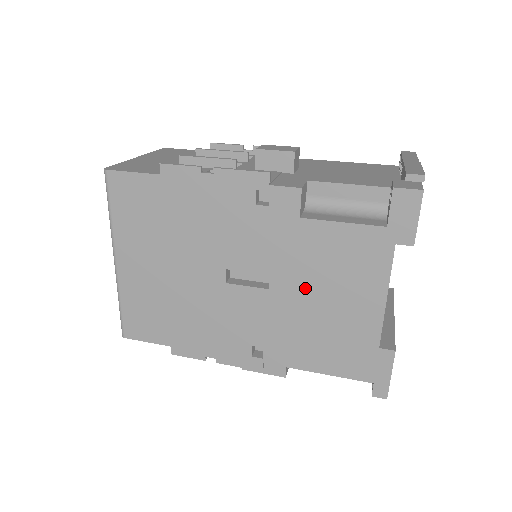
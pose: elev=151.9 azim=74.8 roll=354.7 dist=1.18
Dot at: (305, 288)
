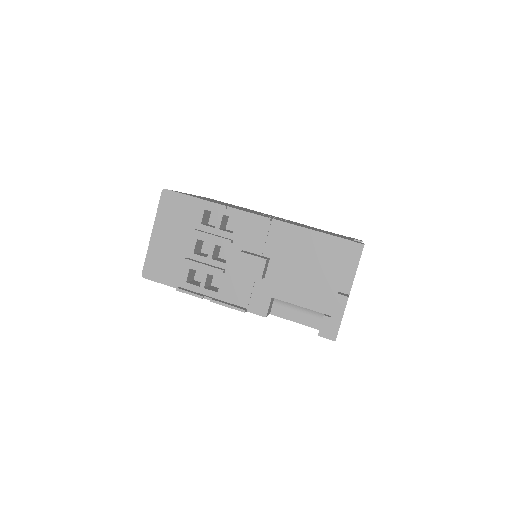
Dot at: occluded
